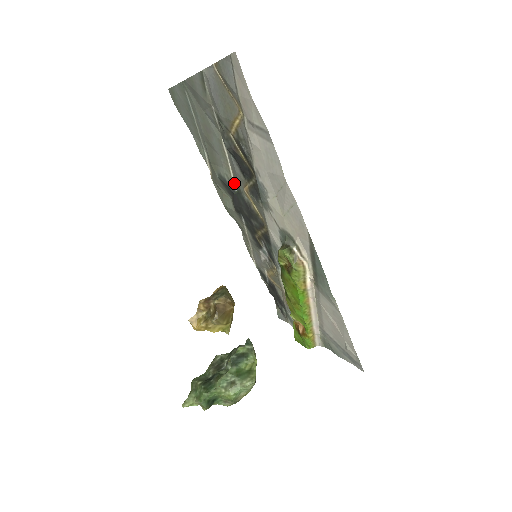
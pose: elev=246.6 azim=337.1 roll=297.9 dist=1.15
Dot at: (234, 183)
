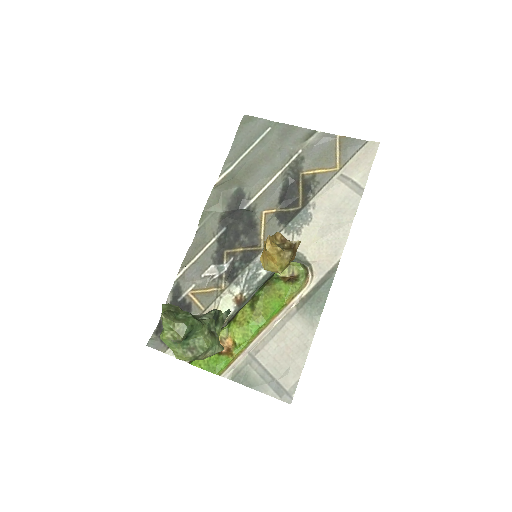
Dot at: (250, 202)
